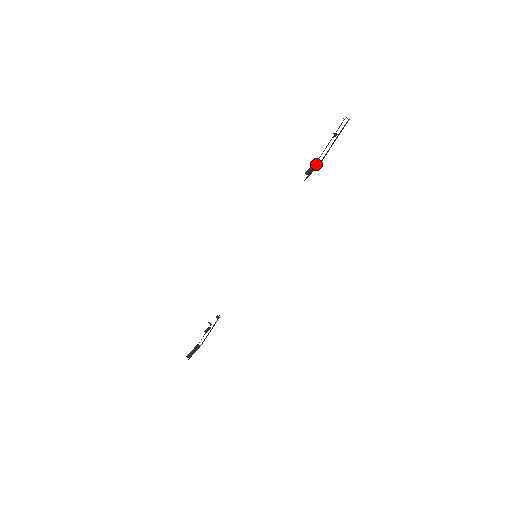
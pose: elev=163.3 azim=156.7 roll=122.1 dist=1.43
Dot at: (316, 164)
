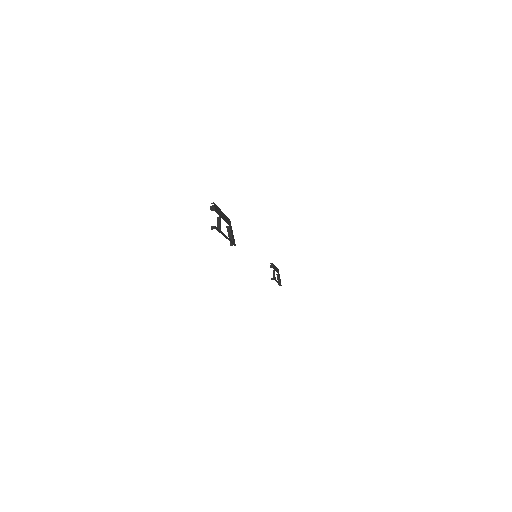
Dot at: (229, 230)
